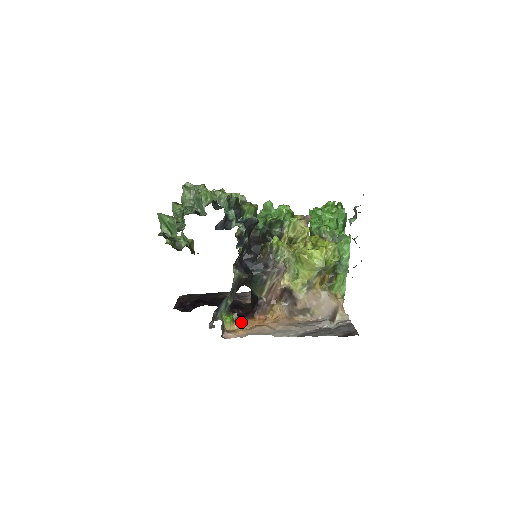
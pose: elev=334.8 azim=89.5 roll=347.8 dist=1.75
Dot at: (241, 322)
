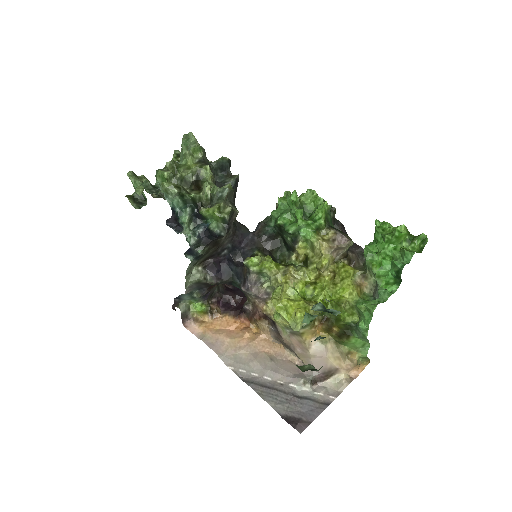
Dot at: (219, 315)
